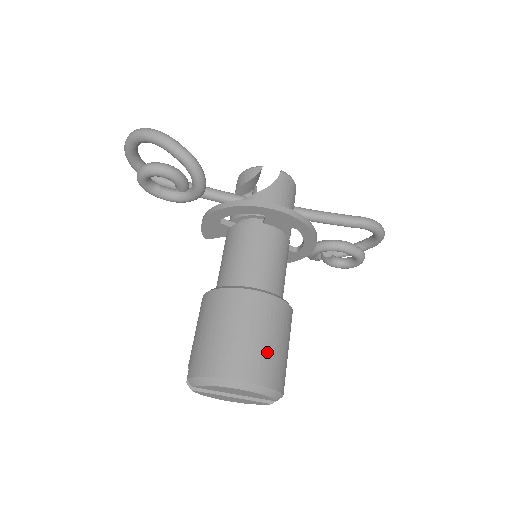
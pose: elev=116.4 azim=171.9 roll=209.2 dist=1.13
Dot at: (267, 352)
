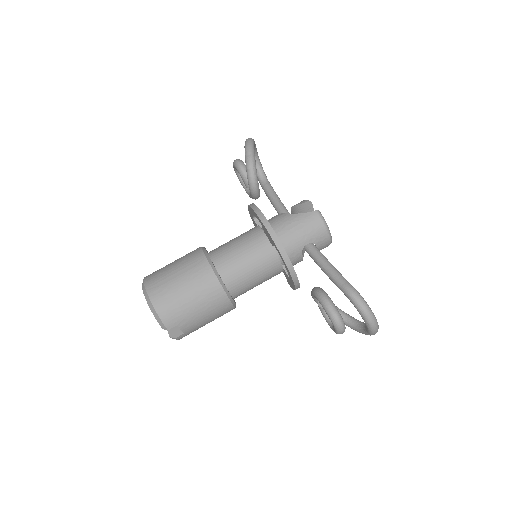
Dot at: (173, 290)
